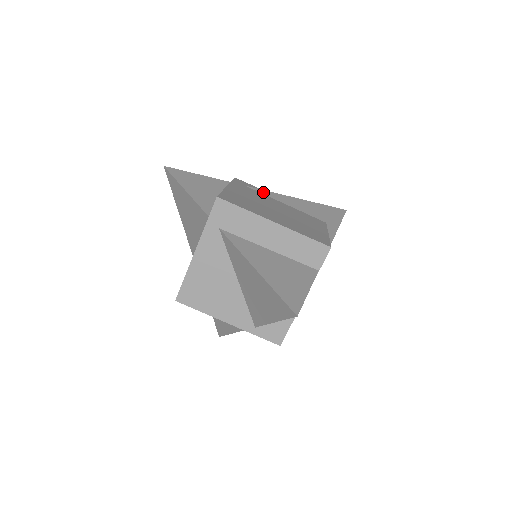
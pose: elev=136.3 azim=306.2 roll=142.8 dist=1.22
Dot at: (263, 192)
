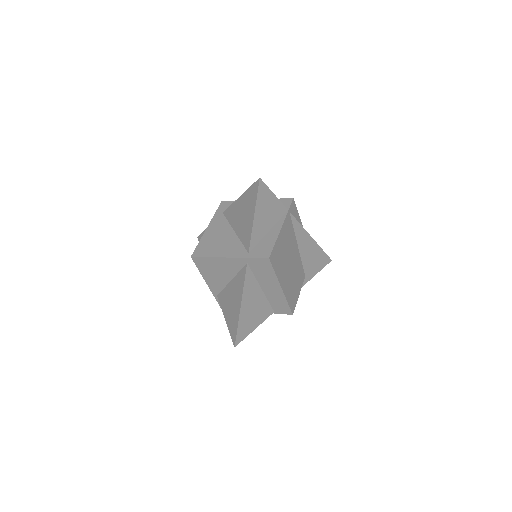
Dot at: occluded
